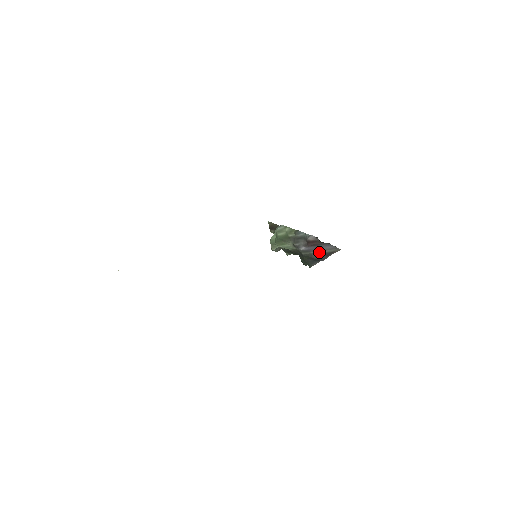
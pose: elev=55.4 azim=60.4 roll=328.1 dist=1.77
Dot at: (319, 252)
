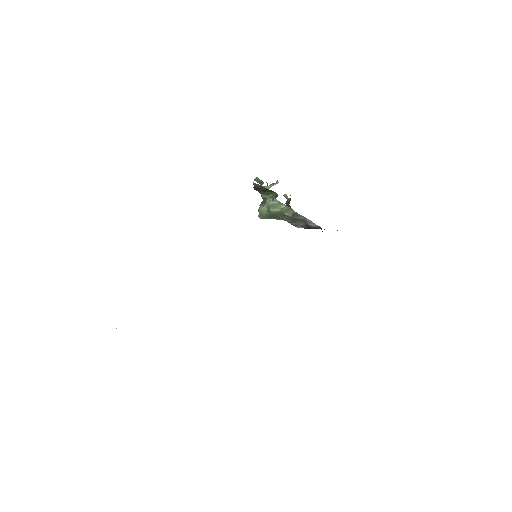
Dot at: occluded
